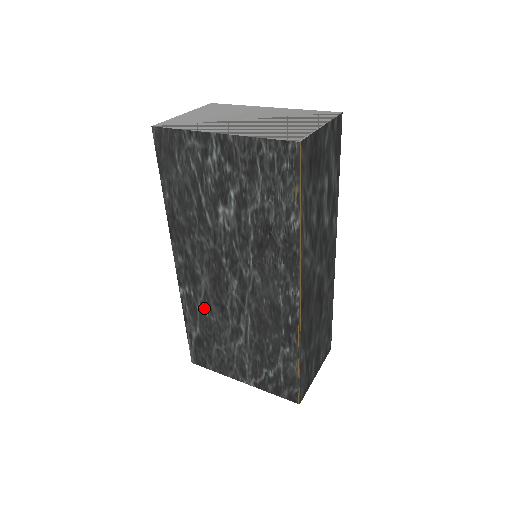
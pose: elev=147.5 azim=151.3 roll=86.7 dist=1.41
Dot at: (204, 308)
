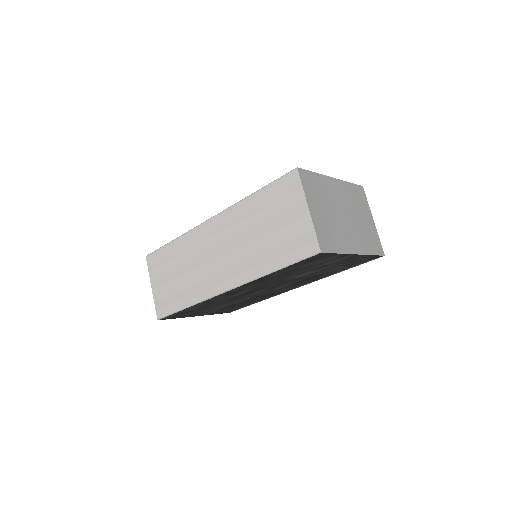
Dot at: occluded
